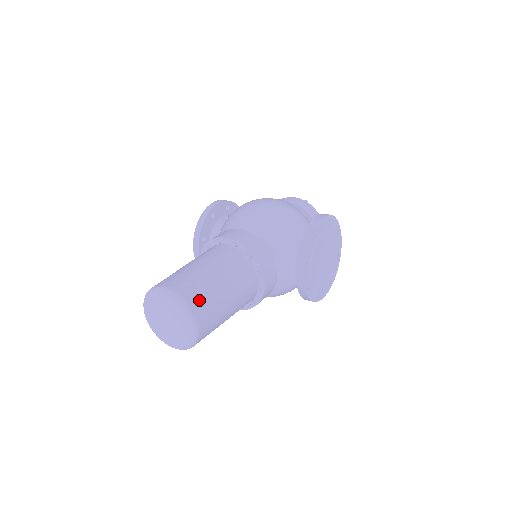
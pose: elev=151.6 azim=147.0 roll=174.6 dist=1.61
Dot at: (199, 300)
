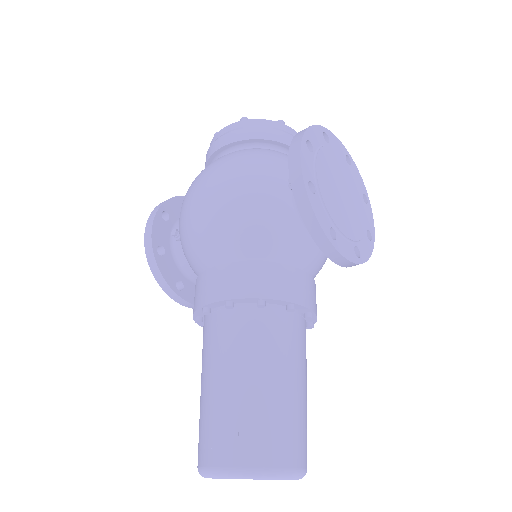
Dot at: (267, 444)
